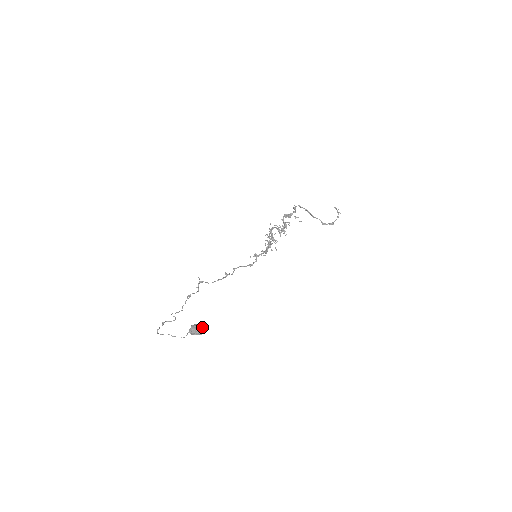
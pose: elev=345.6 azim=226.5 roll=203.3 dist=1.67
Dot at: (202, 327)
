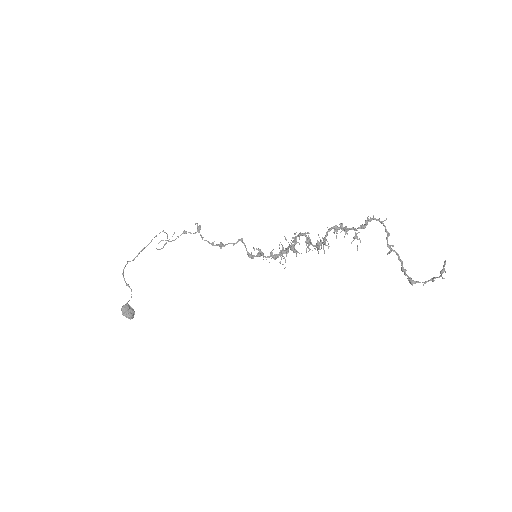
Dot at: (127, 317)
